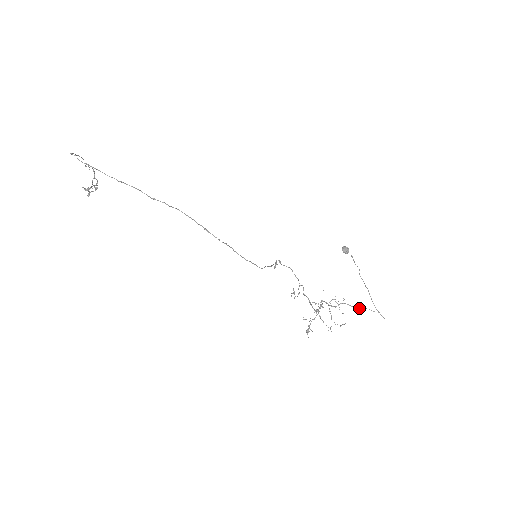
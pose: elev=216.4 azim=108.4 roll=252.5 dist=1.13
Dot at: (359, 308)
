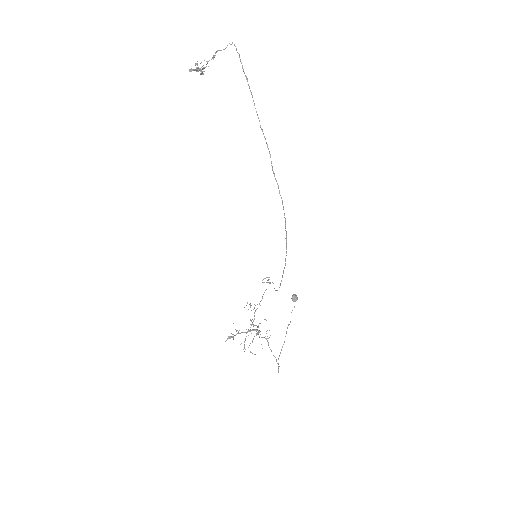
Dot at: occluded
